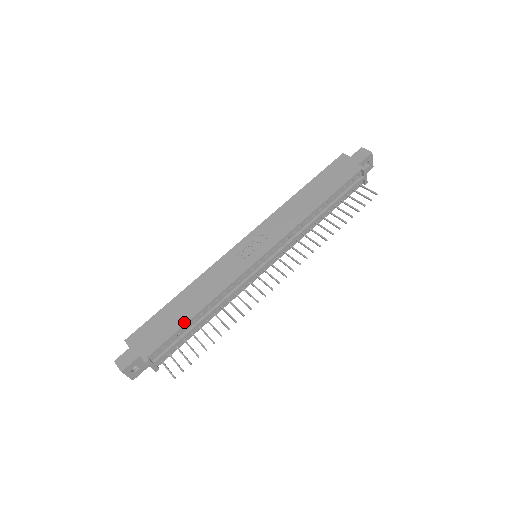
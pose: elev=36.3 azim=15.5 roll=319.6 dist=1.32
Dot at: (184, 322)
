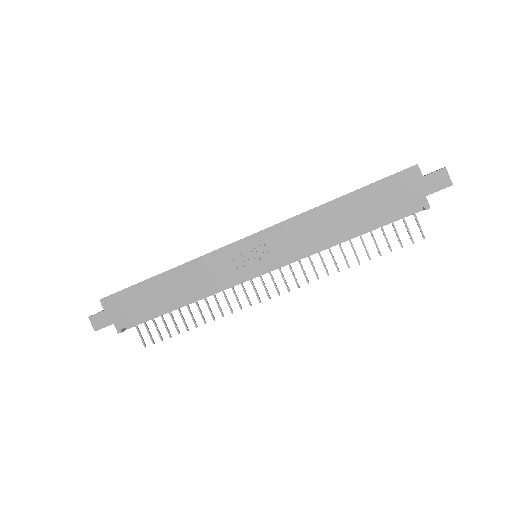
Dot at: (161, 310)
